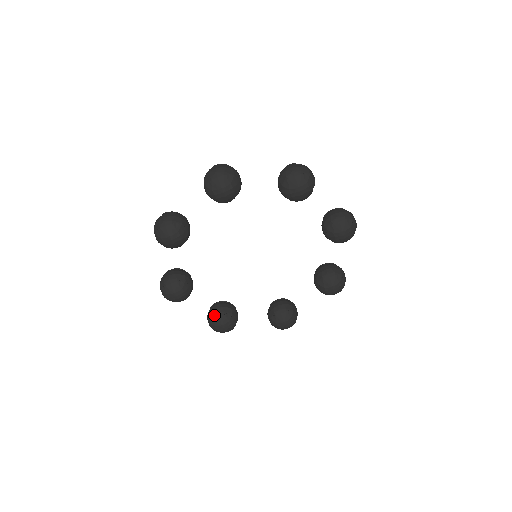
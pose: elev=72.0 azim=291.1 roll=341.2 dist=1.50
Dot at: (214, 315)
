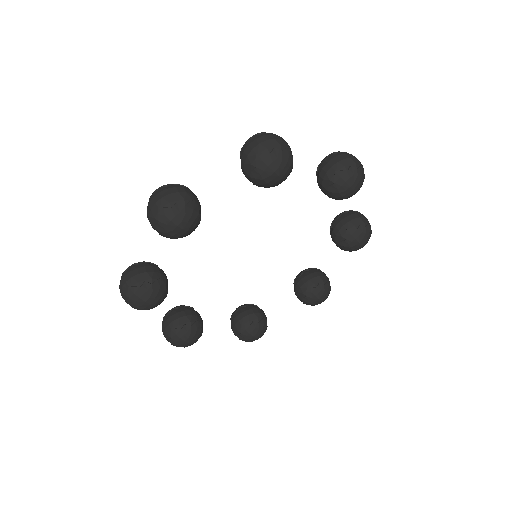
Dot at: (239, 330)
